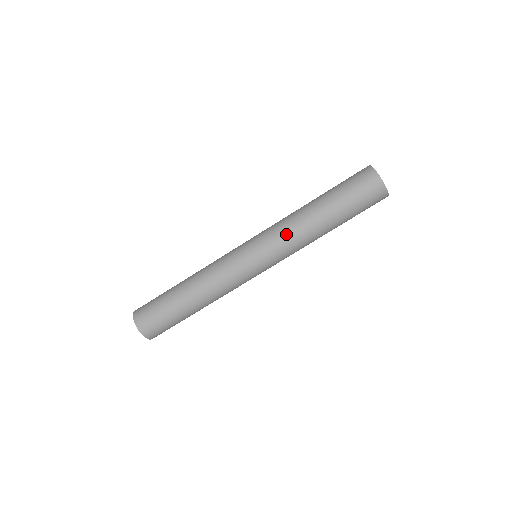
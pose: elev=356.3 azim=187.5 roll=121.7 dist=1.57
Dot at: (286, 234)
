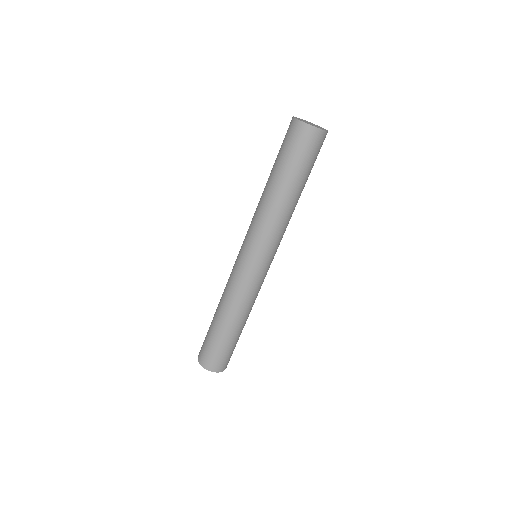
Dot at: (263, 225)
